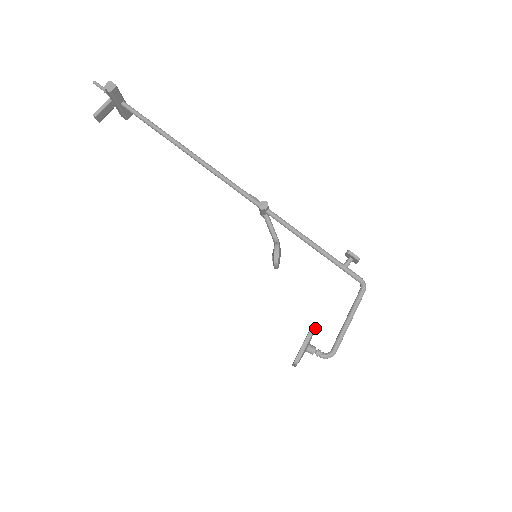
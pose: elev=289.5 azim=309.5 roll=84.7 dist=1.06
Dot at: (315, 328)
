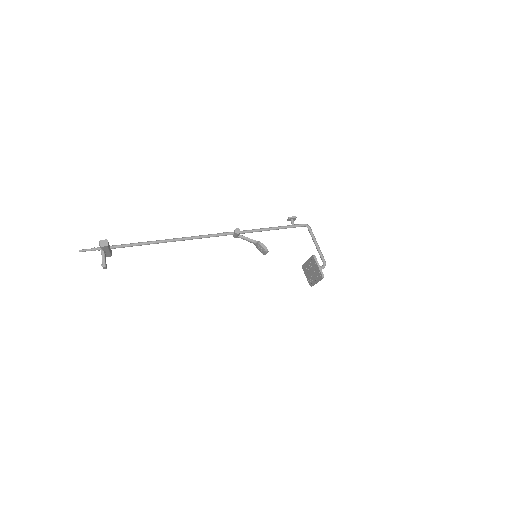
Dot at: (315, 257)
